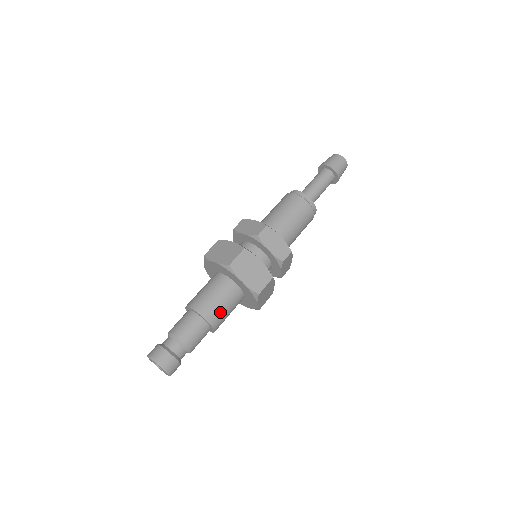
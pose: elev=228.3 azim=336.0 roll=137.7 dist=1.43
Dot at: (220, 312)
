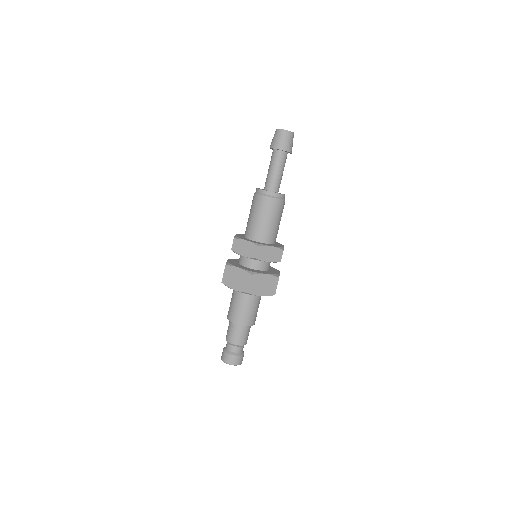
Dot at: (240, 313)
